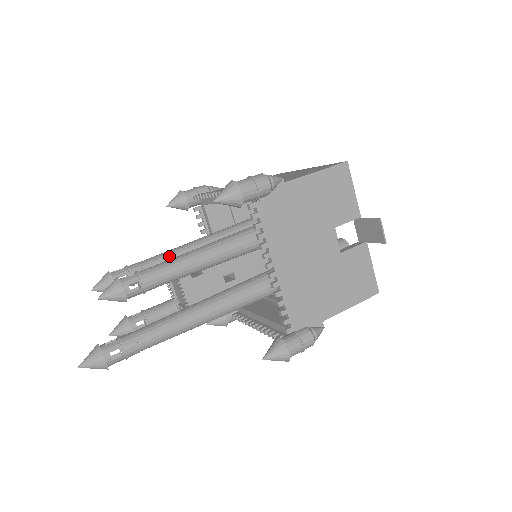
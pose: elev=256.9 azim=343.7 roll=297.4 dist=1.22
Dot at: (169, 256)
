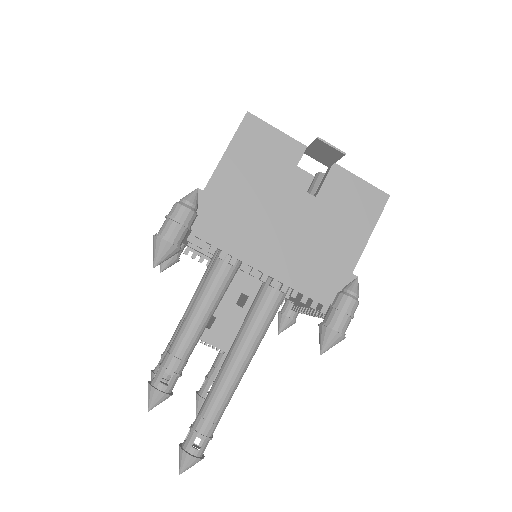
Dot at: occluded
